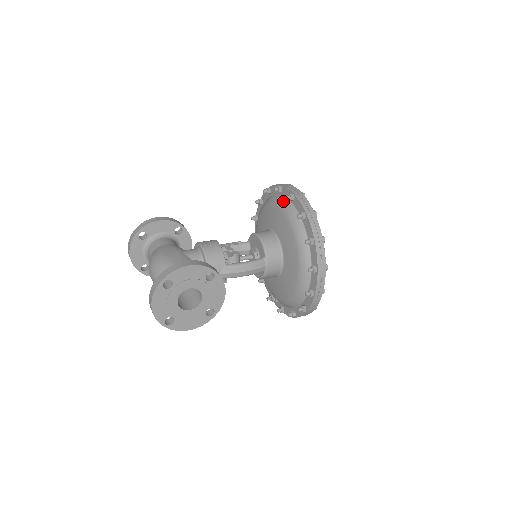
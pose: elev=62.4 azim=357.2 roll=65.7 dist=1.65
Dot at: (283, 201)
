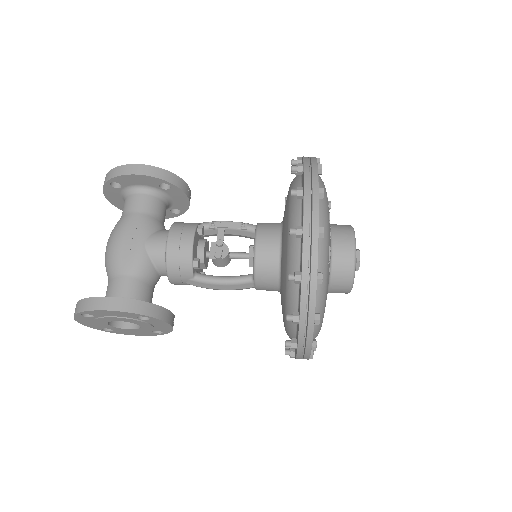
Dot at: (295, 220)
